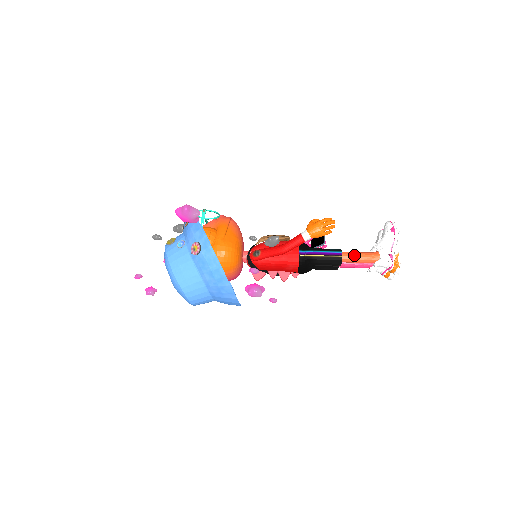
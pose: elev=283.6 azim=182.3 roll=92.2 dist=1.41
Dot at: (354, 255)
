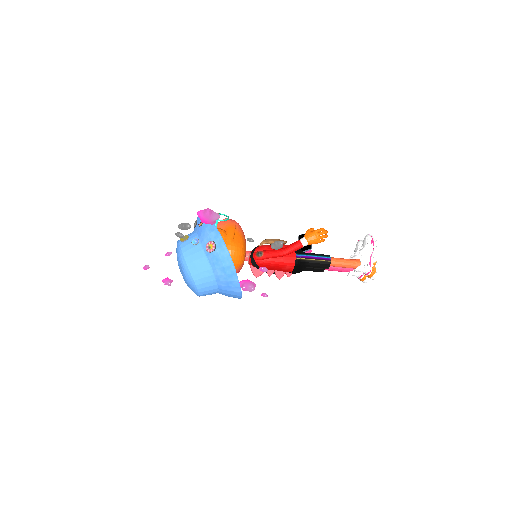
Dot at: (340, 261)
